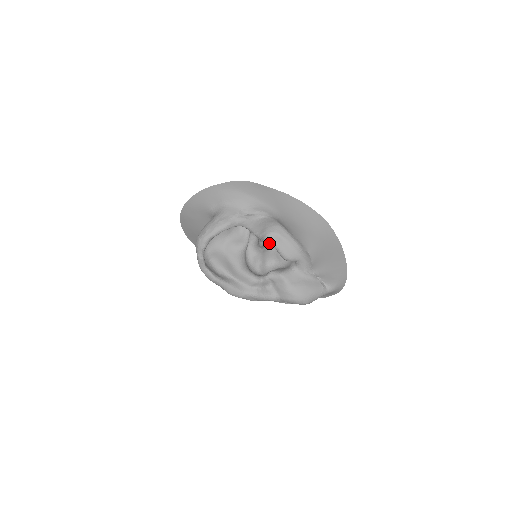
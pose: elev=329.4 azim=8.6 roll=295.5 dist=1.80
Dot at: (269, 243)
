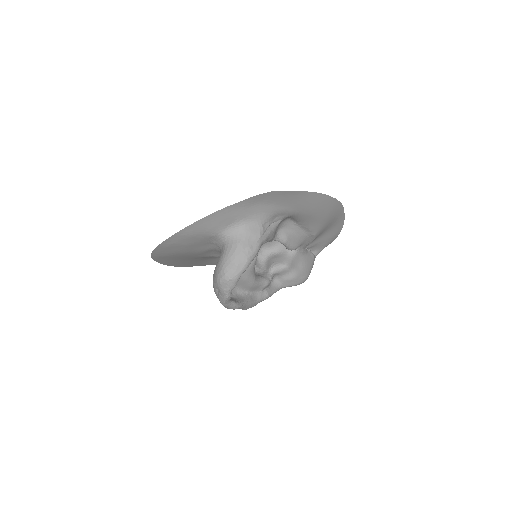
Dot at: (275, 240)
